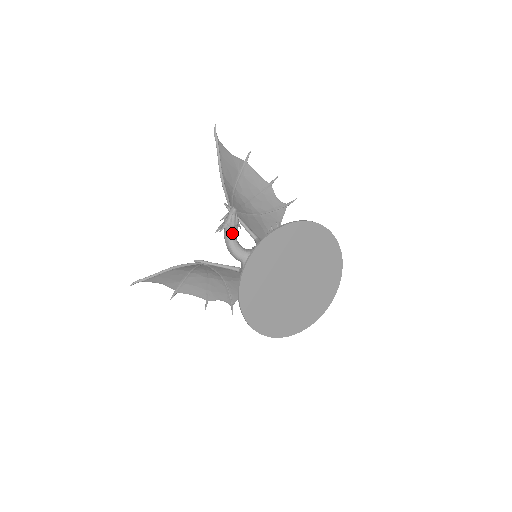
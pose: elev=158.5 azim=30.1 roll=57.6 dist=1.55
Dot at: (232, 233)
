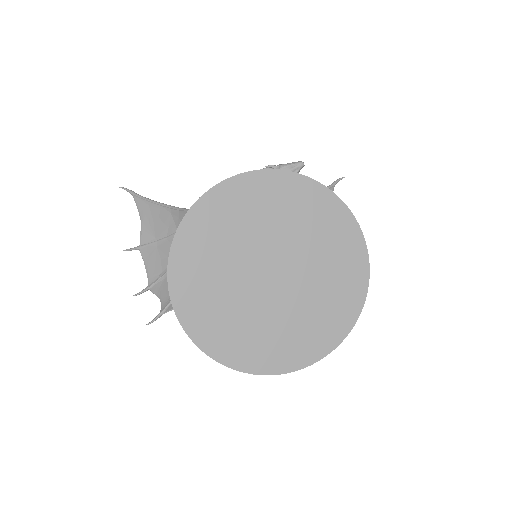
Dot at: occluded
